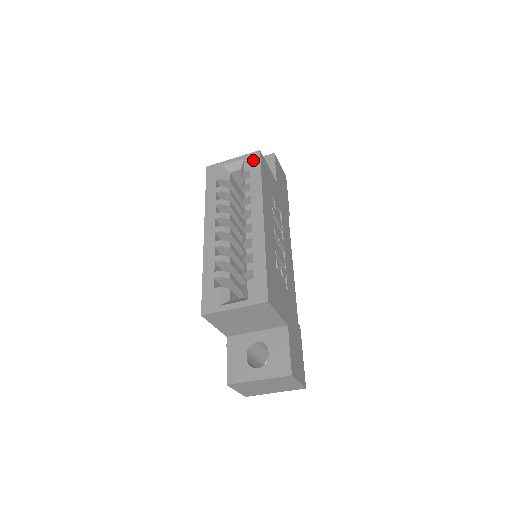
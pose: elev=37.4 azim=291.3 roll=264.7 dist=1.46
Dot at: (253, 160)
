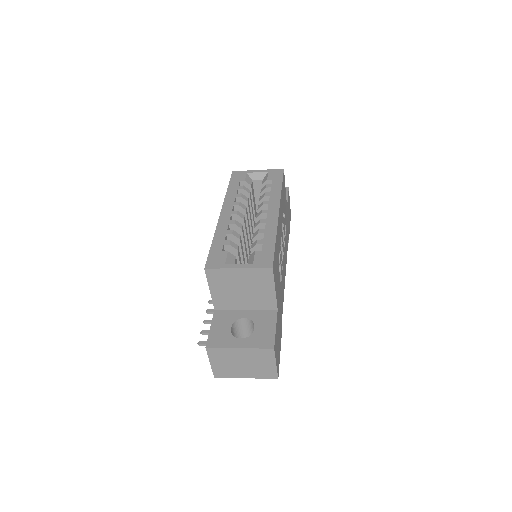
Dot at: (276, 174)
